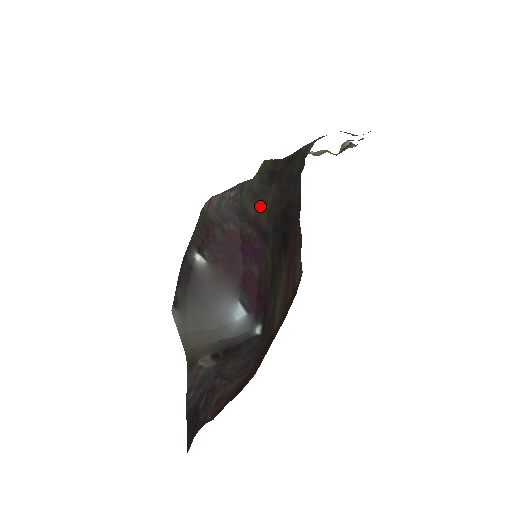
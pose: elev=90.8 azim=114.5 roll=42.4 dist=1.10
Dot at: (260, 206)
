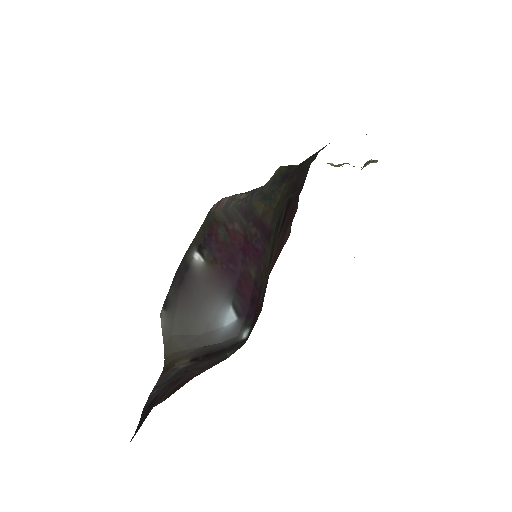
Dot at: (268, 205)
